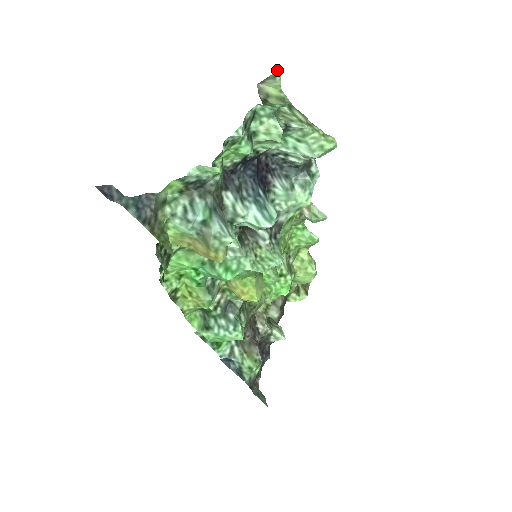
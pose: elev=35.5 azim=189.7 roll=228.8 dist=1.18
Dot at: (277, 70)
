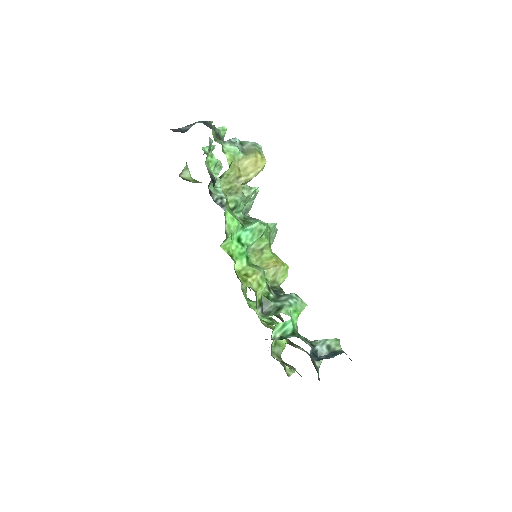
Dot at: (186, 164)
